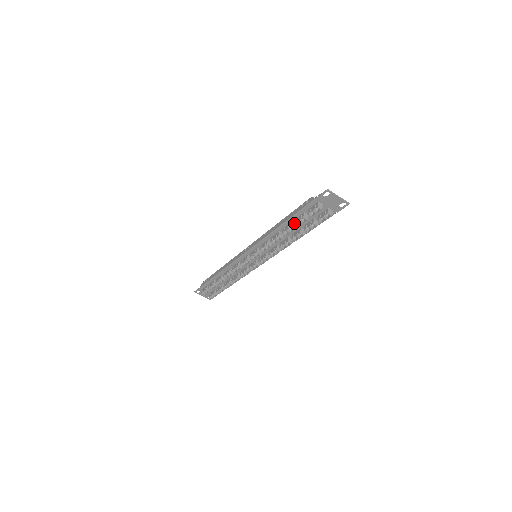
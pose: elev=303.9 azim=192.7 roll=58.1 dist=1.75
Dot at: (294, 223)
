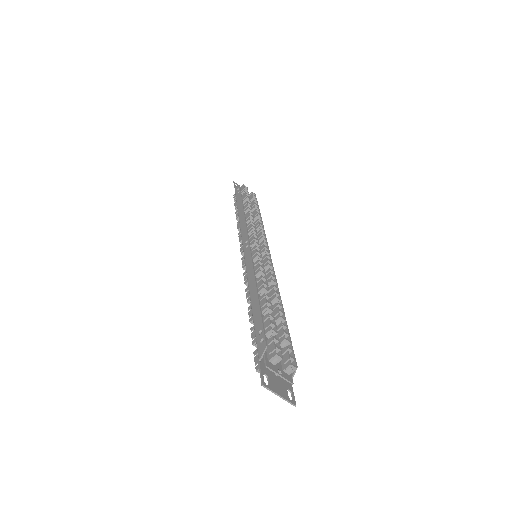
Dot at: (251, 328)
